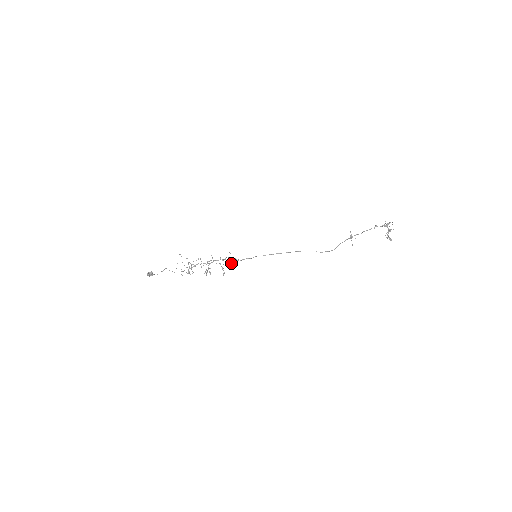
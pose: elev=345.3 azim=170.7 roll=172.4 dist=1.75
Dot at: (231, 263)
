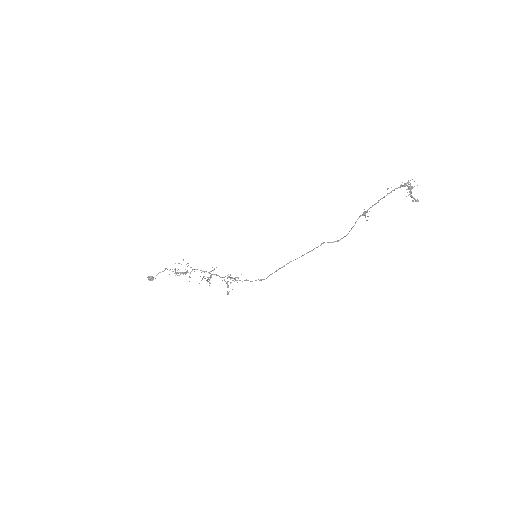
Dot at: occluded
